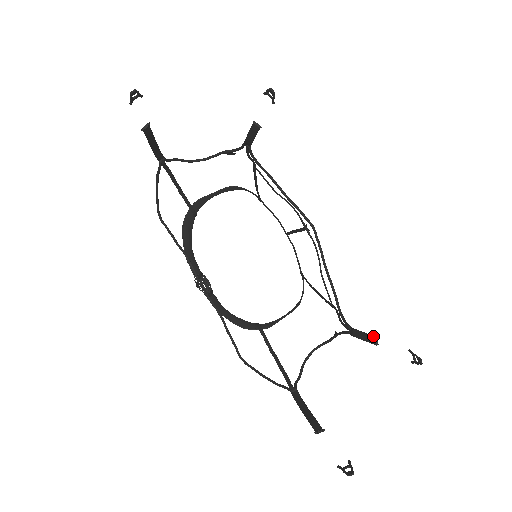
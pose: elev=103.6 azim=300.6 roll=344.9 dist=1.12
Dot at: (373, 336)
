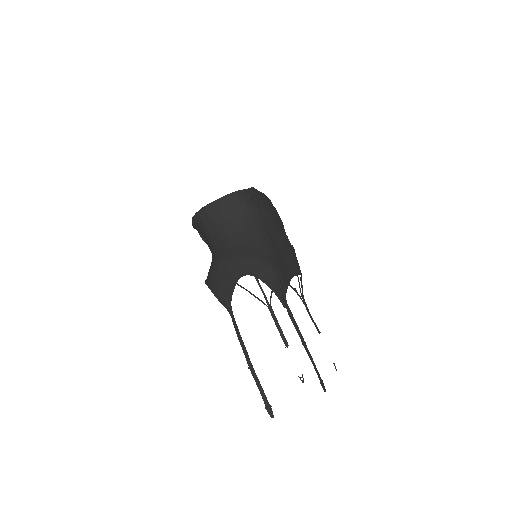
Dot at: (319, 331)
